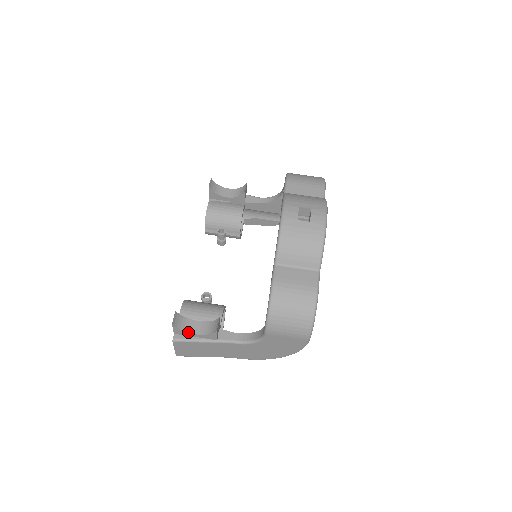
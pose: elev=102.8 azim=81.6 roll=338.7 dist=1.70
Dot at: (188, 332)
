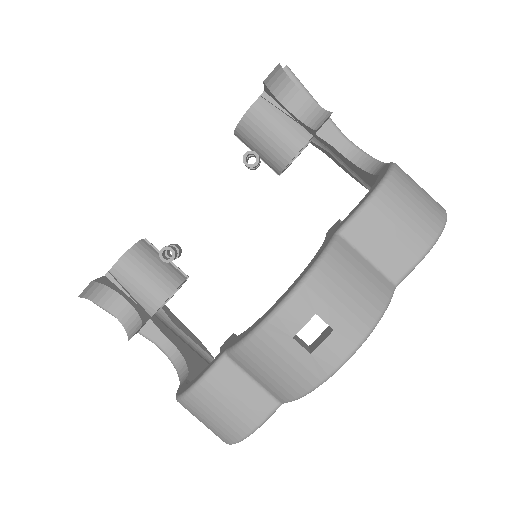
Dot at: (103, 306)
